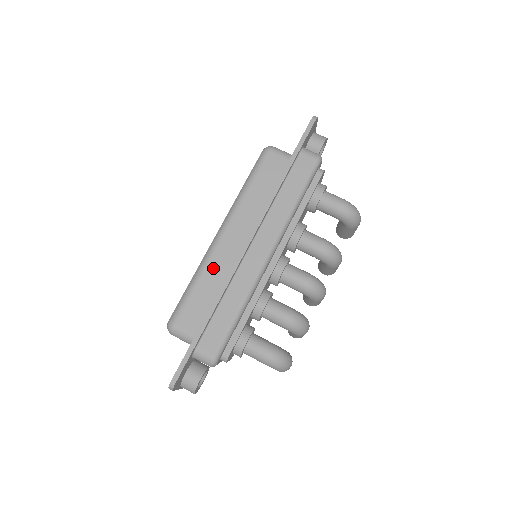
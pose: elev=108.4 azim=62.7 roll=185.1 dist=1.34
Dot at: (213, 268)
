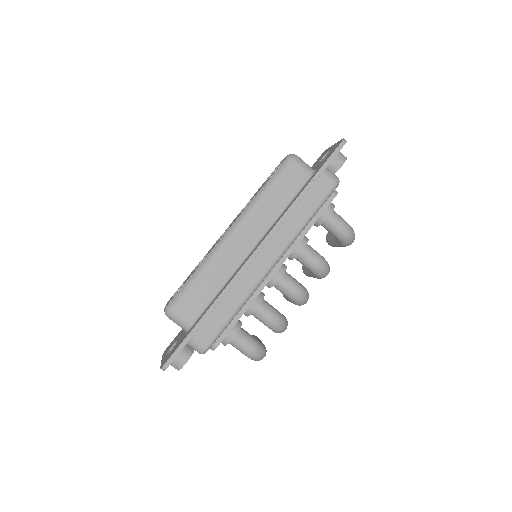
Dot at: (218, 265)
